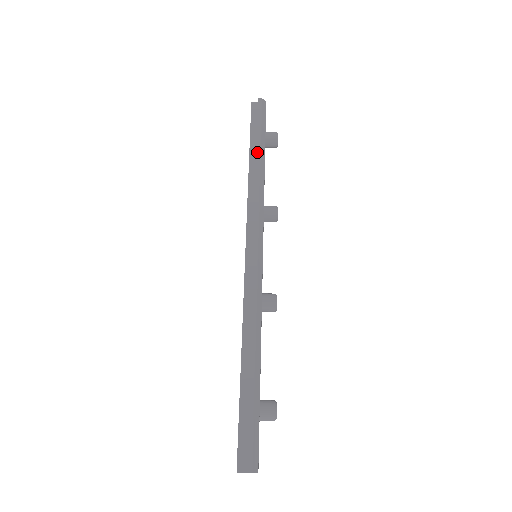
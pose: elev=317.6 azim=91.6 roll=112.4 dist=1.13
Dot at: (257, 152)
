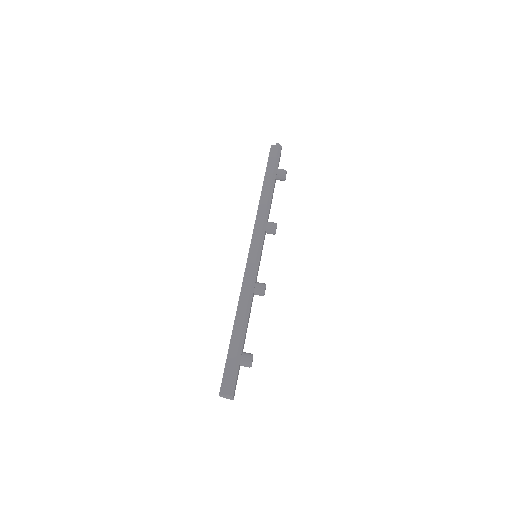
Dot at: (269, 183)
